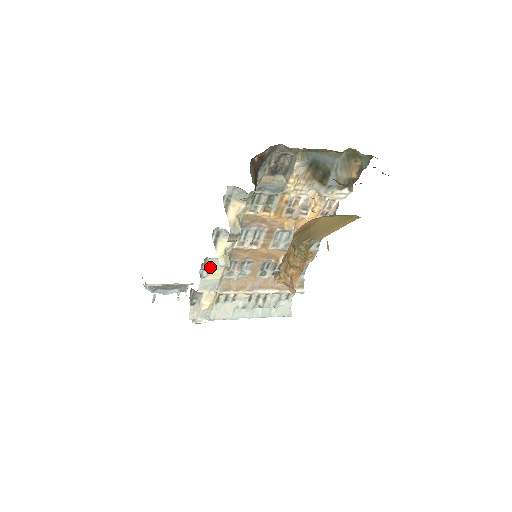
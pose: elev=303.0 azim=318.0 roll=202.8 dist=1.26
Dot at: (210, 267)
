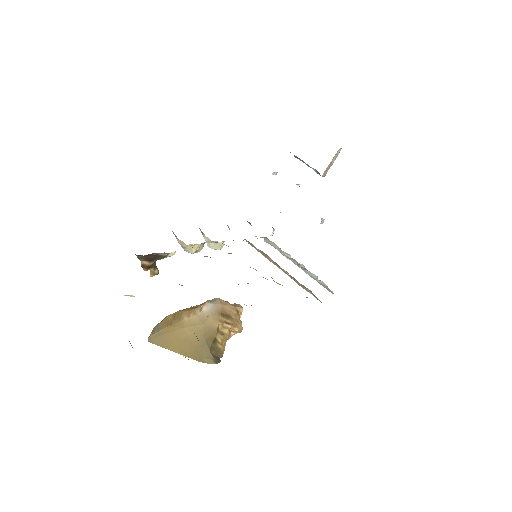
Dot at: occluded
